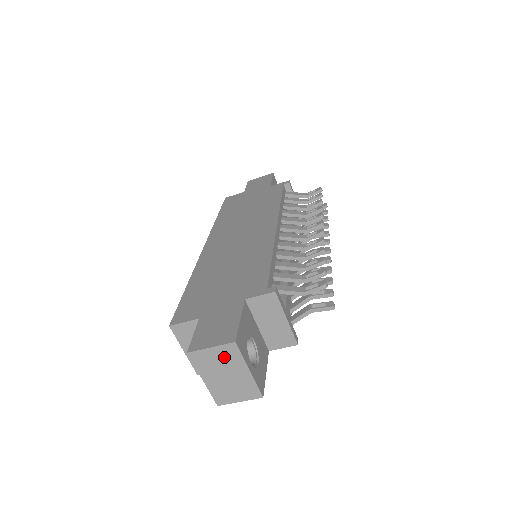
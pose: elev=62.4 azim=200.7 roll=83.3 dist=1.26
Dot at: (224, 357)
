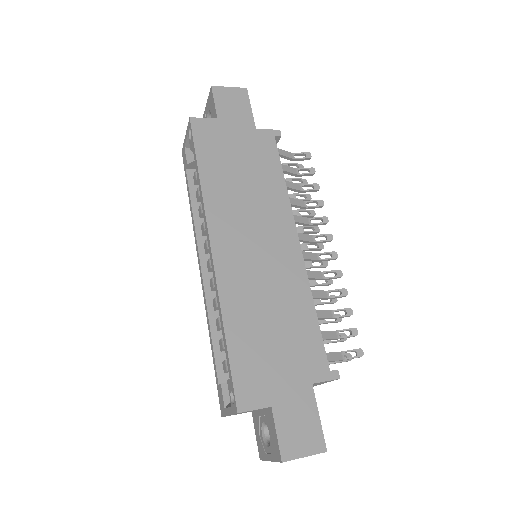
Dot at: occluded
